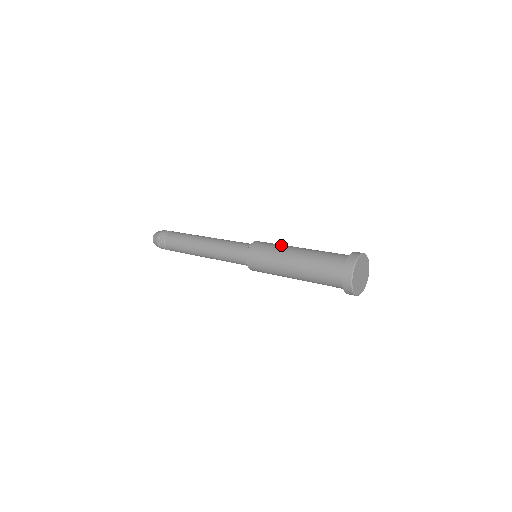
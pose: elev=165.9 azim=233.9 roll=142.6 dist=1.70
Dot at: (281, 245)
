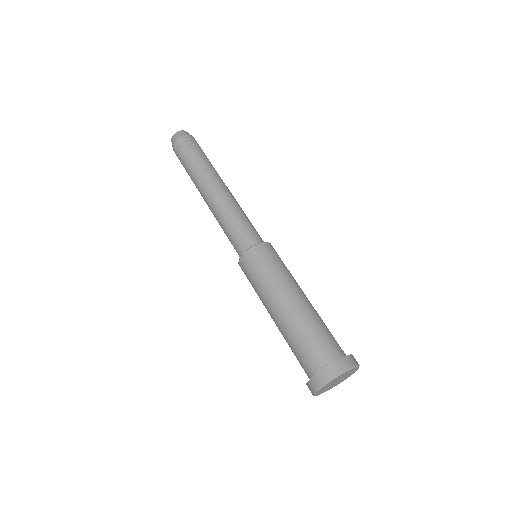
Dot at: (283, 274)
